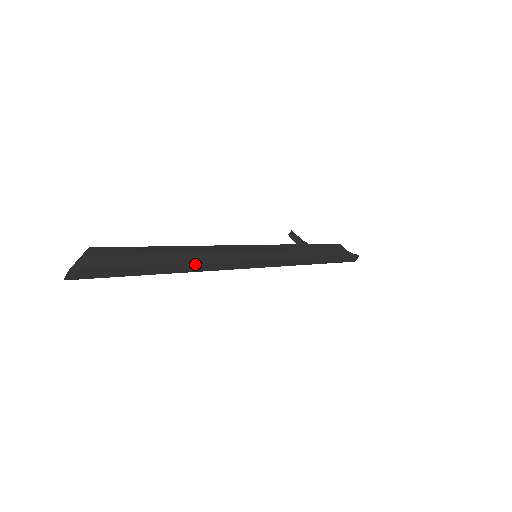
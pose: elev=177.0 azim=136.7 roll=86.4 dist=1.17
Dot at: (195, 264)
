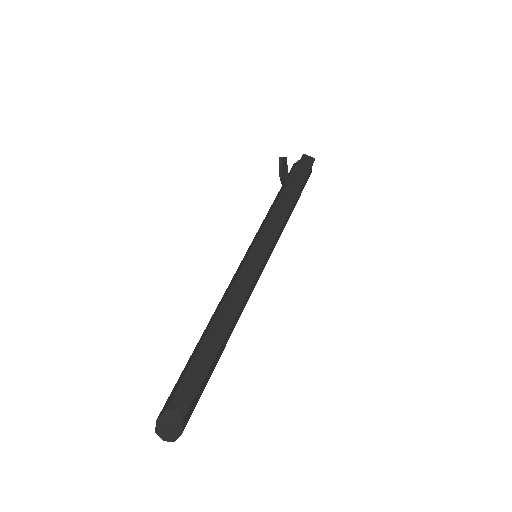
Dot at: occluded
